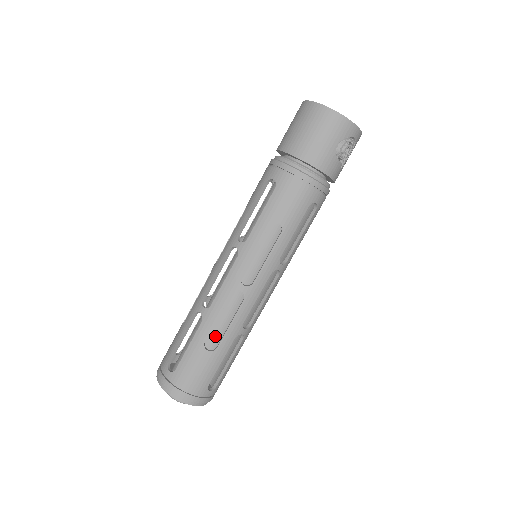
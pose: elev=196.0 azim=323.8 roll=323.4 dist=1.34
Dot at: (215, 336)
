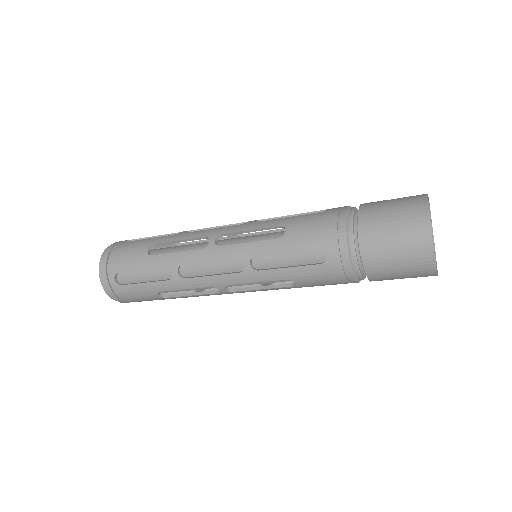
Dot at: occluded
